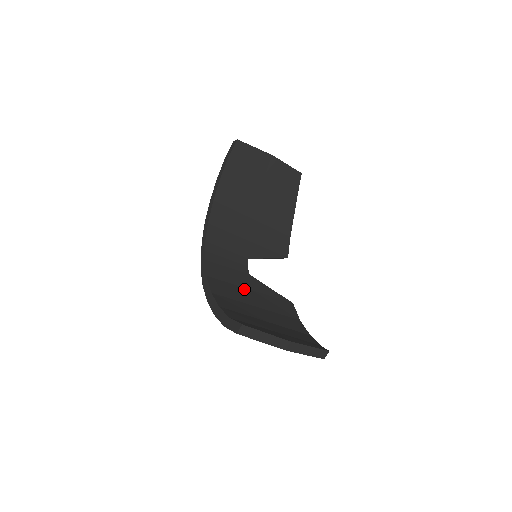
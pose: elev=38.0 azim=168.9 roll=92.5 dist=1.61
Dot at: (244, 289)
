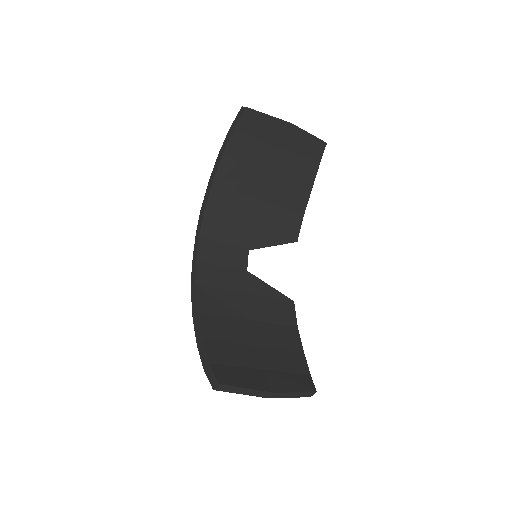
Dot at: (238, 295)
